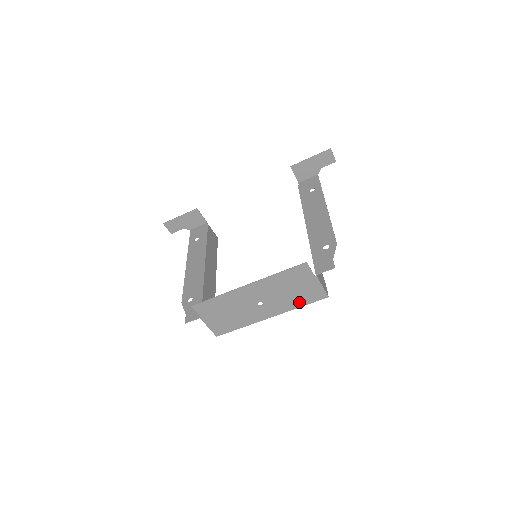
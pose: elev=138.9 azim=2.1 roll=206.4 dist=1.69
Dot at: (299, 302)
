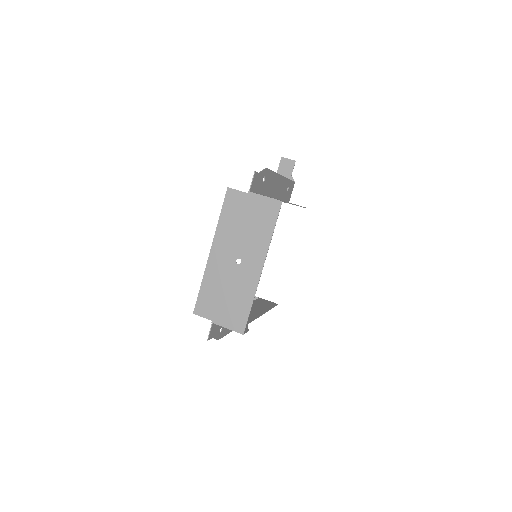
Dot at: (266, 230)
